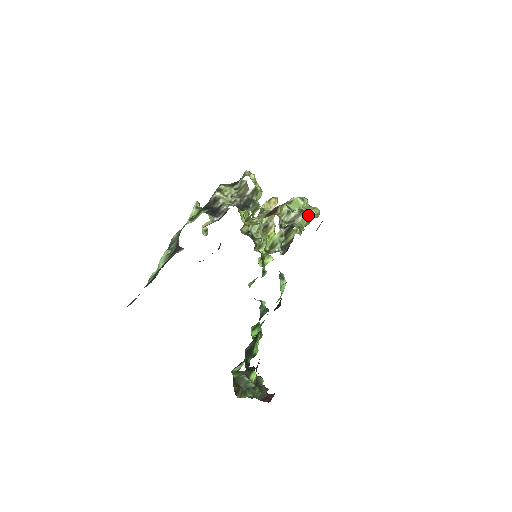
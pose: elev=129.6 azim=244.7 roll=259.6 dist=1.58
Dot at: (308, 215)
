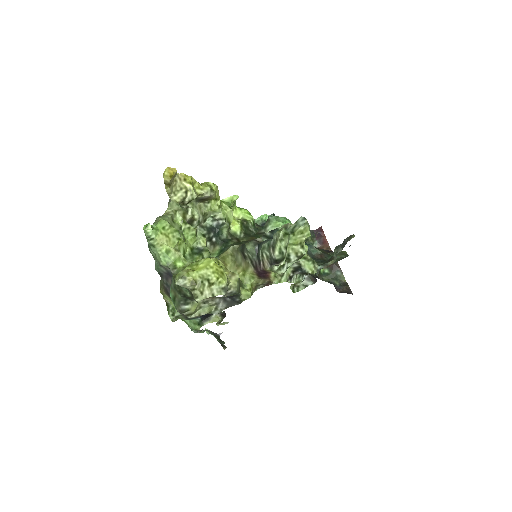
Dot at: (304, 245)
